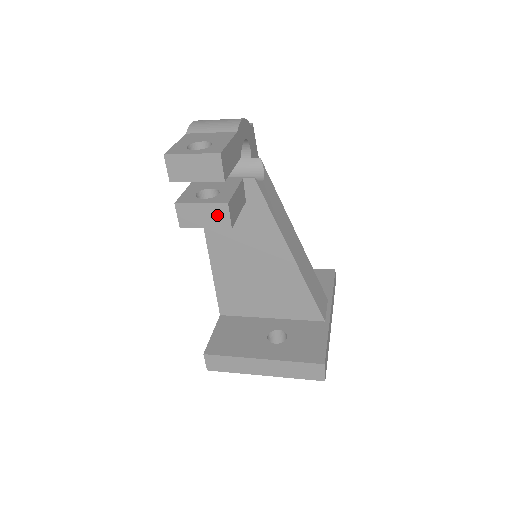
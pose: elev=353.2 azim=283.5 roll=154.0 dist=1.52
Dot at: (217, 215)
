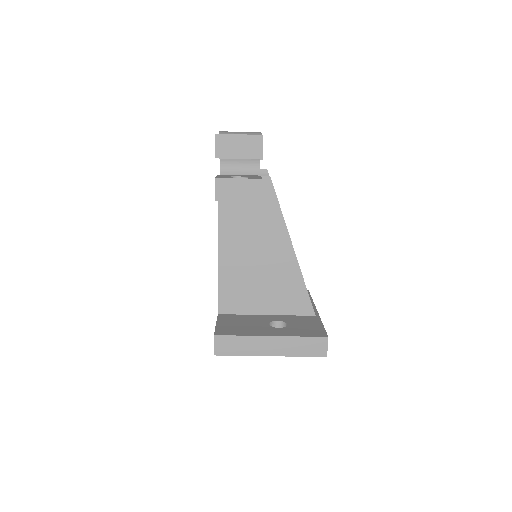
Dot at: (251, 189)
